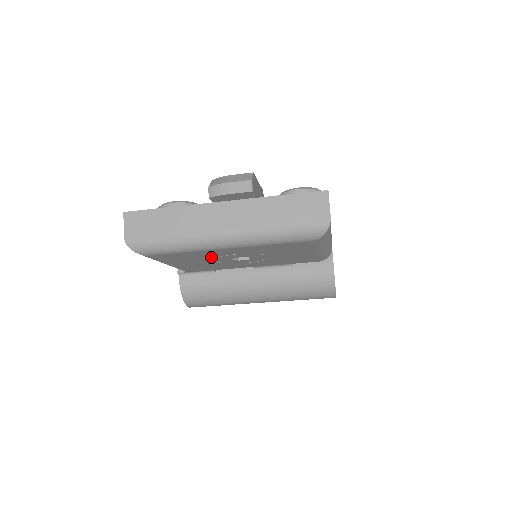
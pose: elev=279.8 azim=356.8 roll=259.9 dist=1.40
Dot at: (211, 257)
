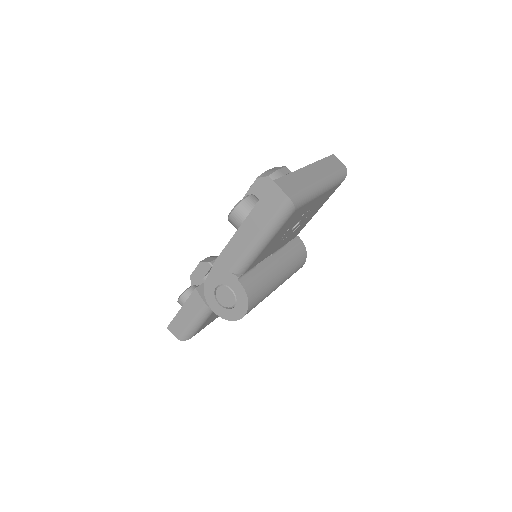
Dot at: (297, 219)
